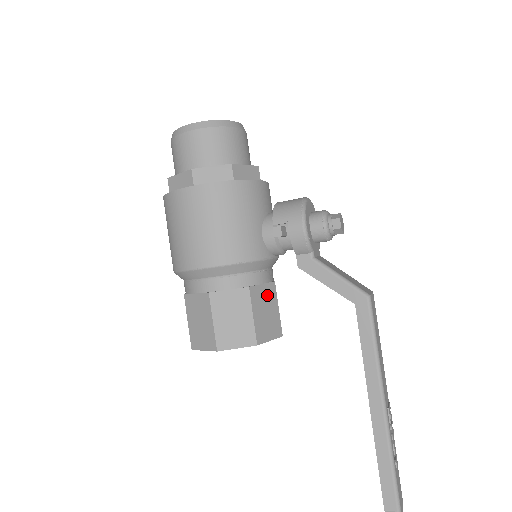
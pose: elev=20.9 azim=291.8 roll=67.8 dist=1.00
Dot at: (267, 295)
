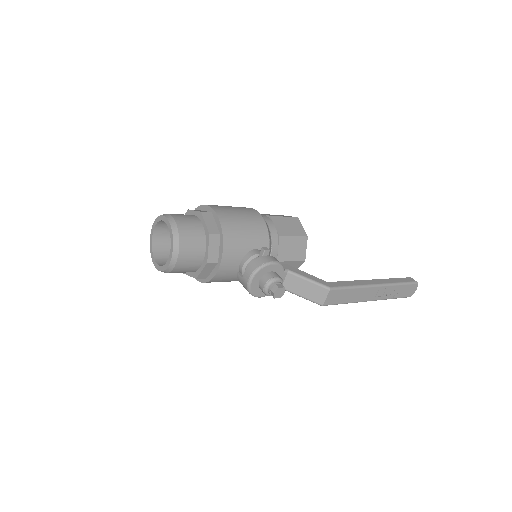
Dot at: occluded
